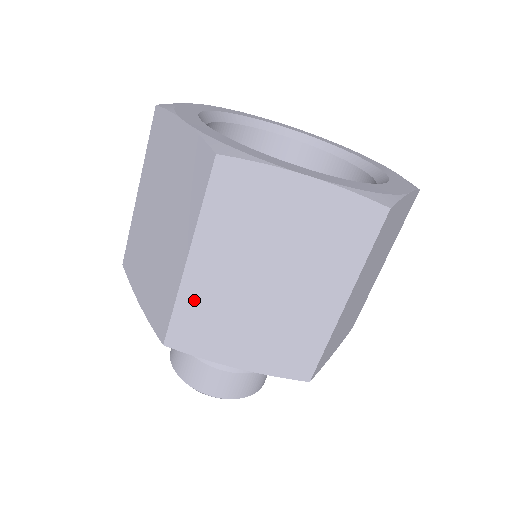
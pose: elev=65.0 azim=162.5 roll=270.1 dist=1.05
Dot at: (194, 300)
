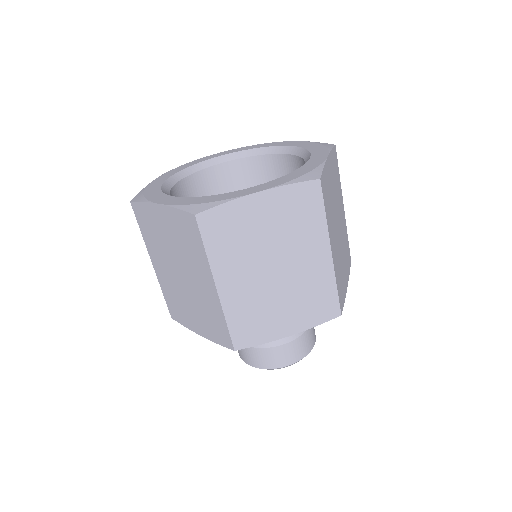
Dot at: (166, 289)
